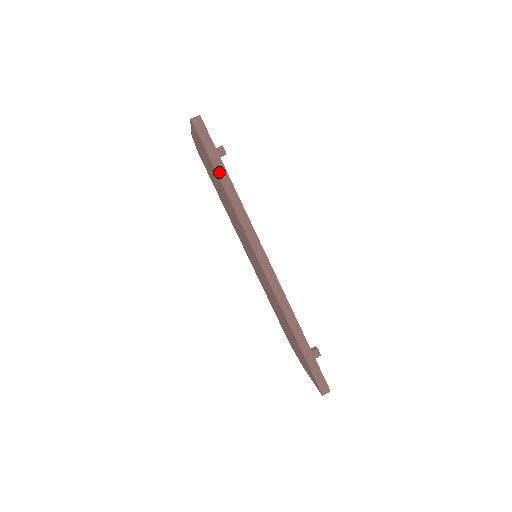
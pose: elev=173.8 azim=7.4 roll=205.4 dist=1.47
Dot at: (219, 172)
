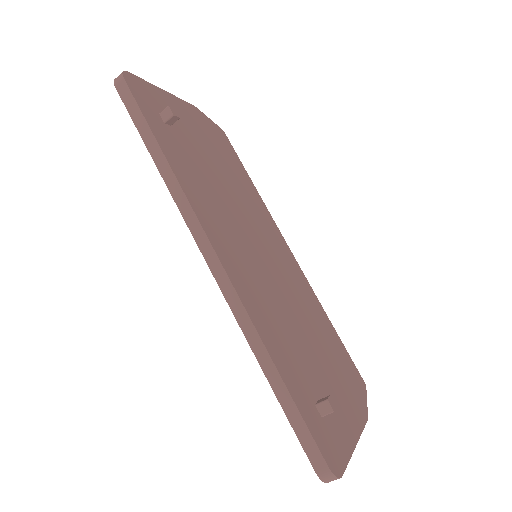
Dot at: (145, 138)
